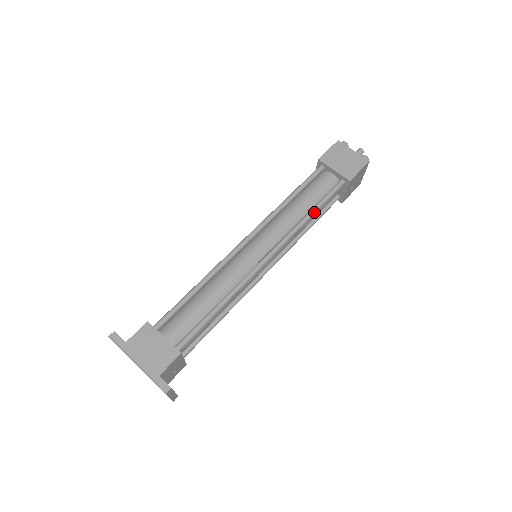
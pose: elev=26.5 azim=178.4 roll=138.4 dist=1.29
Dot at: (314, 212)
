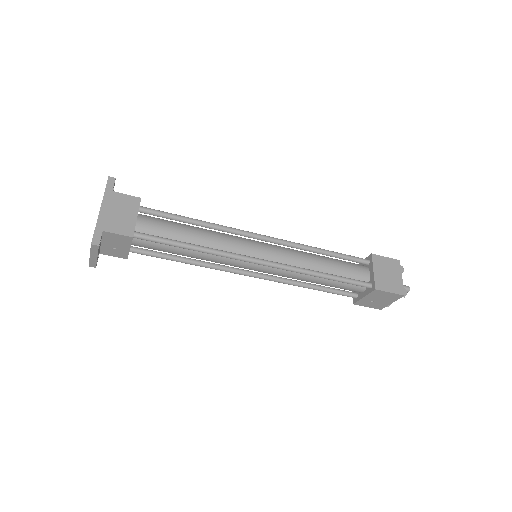
Dot at: (327, 277)
